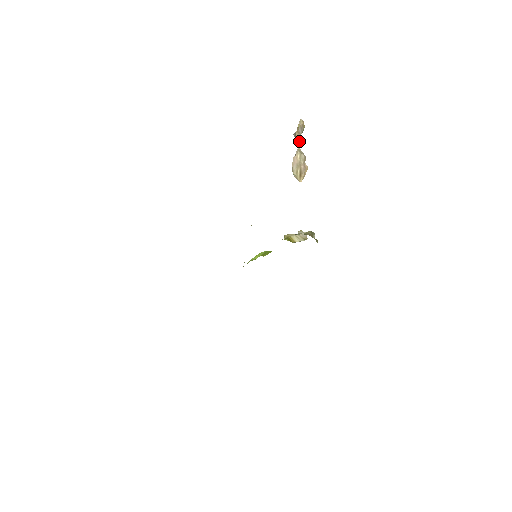
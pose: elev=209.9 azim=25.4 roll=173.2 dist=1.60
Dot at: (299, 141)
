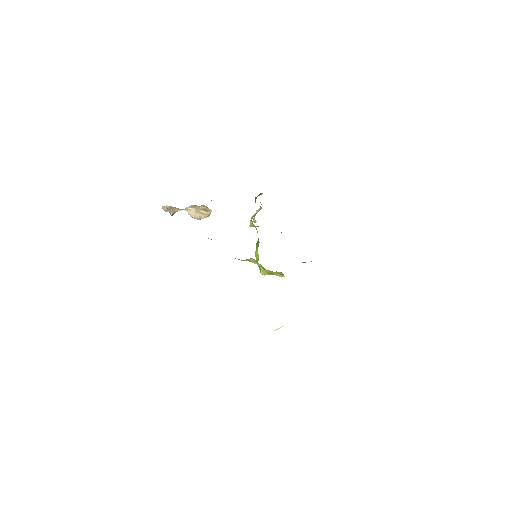
Dot at: (178, 209)
